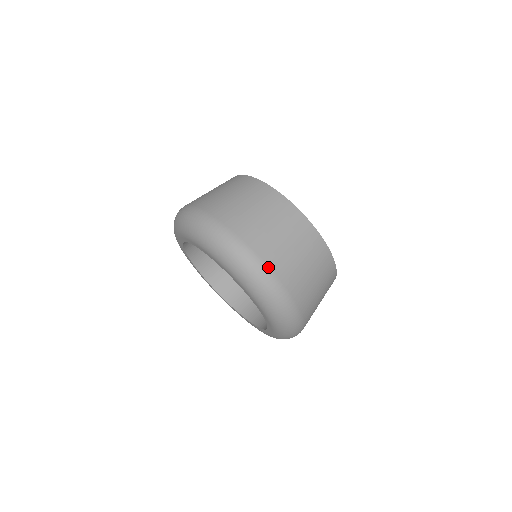
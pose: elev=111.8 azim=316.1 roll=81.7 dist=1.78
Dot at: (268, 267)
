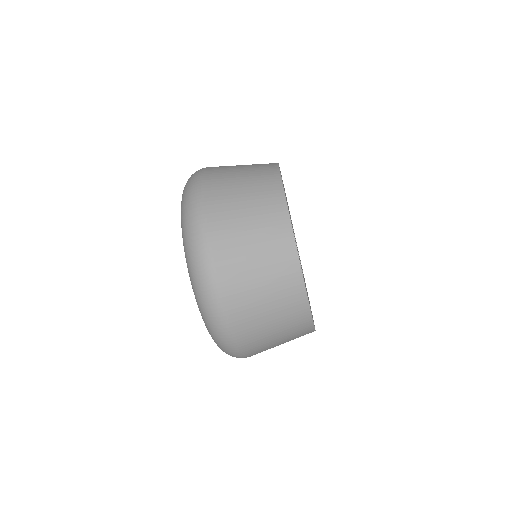
Dot at: occluded
